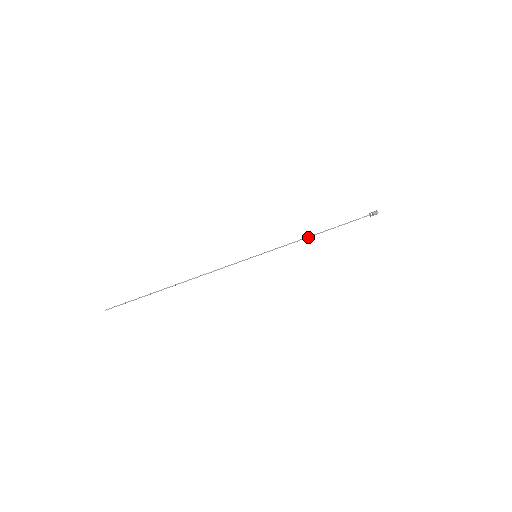
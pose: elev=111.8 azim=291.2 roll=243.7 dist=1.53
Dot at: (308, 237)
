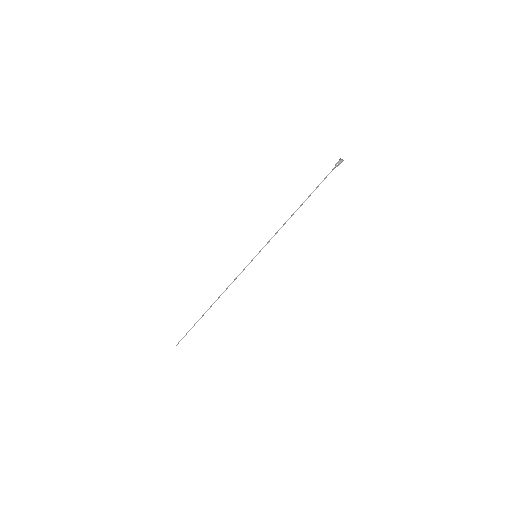
Dot at: occluded
